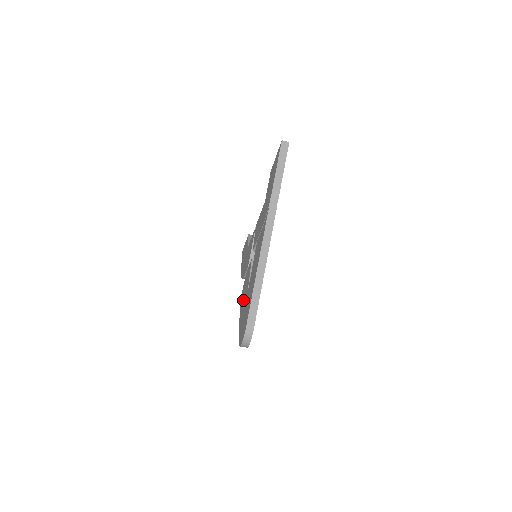
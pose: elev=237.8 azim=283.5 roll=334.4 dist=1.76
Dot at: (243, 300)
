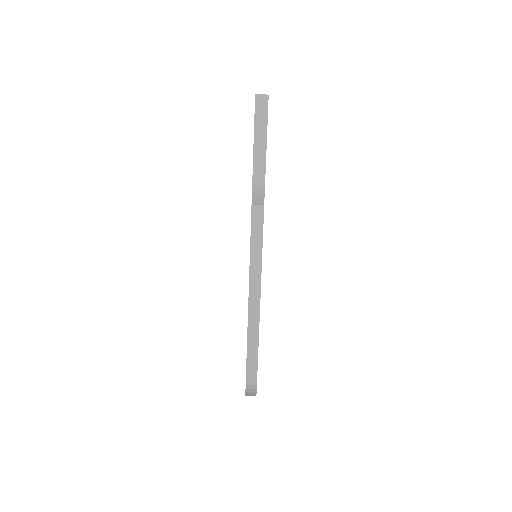
Dot at: occluded
